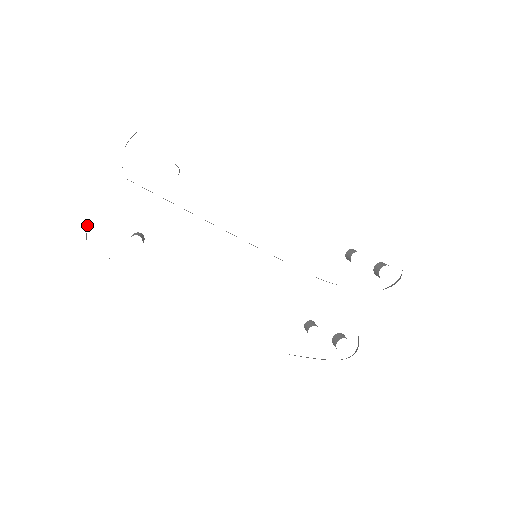
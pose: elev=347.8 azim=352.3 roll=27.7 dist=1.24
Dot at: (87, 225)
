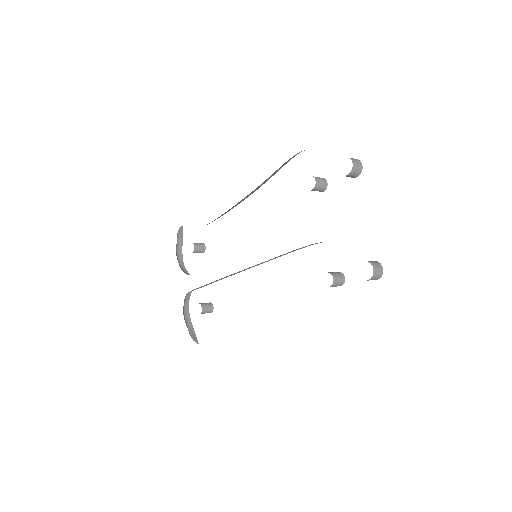
Dot at: (187, 320)
